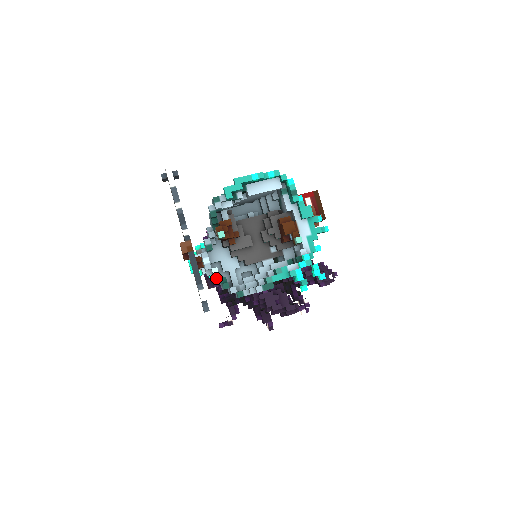
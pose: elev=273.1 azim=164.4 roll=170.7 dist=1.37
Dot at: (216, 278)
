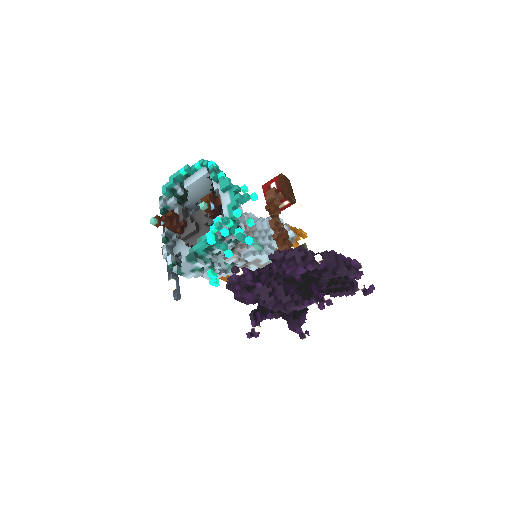
Dot at: (169, 263)
